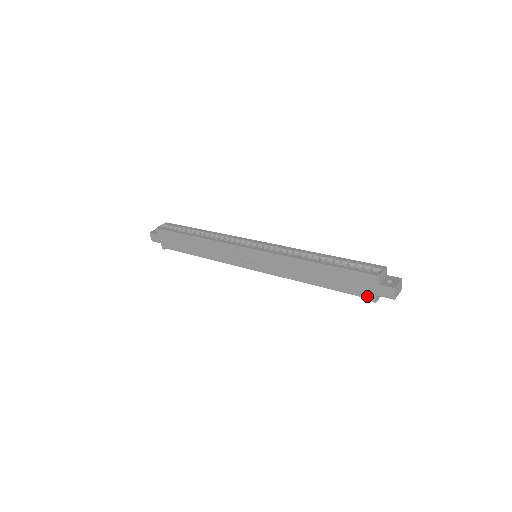
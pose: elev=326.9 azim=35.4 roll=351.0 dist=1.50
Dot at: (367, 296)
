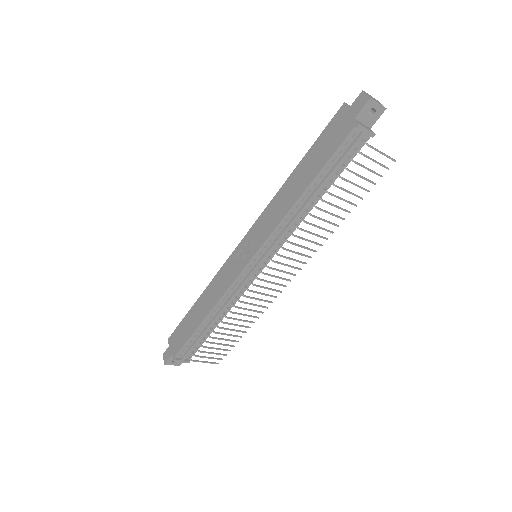
Dot at: (348, 131)
